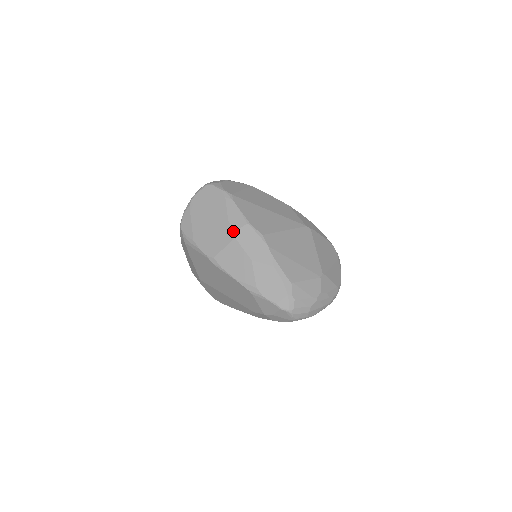
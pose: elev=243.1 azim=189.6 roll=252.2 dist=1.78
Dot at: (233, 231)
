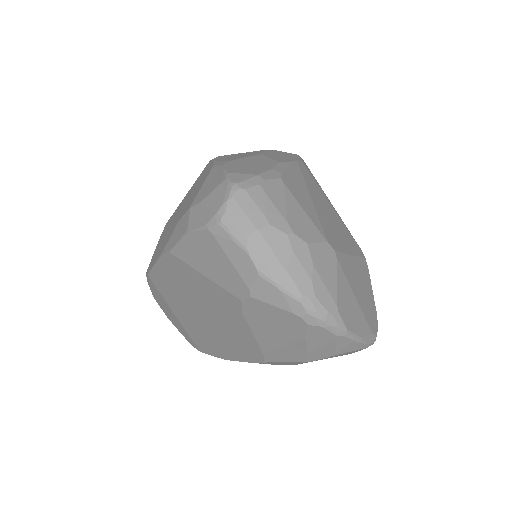
Dot at: occluded
